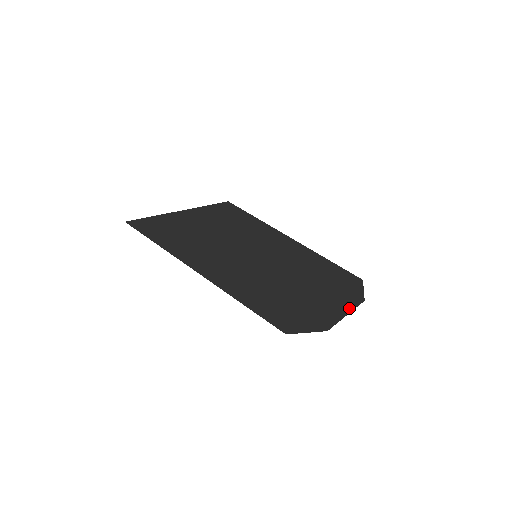
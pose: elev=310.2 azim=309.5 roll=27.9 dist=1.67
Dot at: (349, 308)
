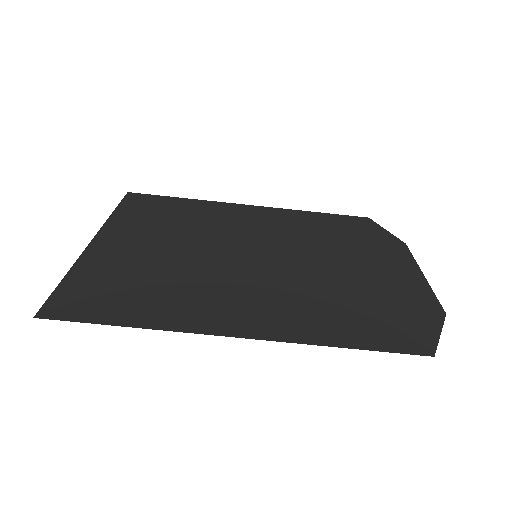
Dot at: (412, 264)
